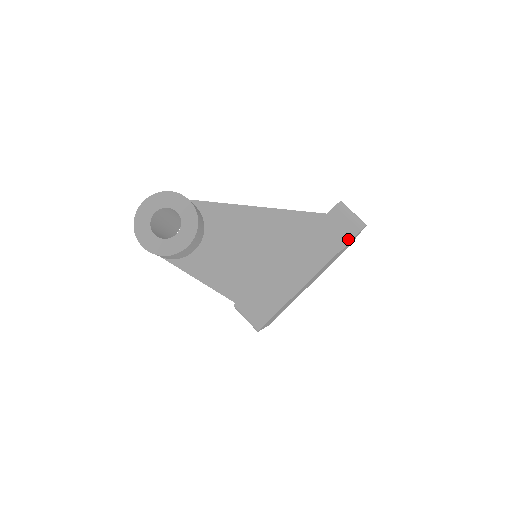
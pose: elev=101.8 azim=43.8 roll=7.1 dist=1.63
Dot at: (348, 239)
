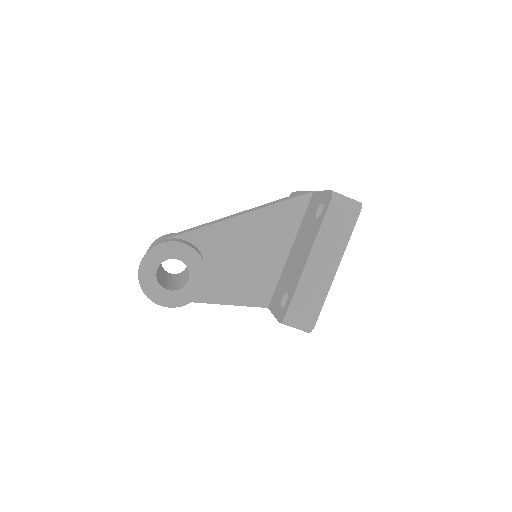
Dot at: (353, 224)
